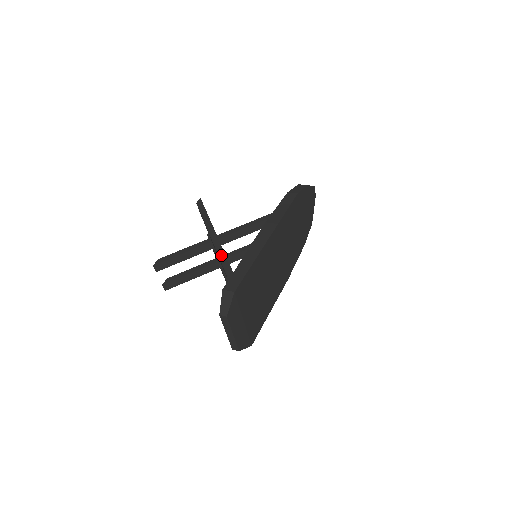
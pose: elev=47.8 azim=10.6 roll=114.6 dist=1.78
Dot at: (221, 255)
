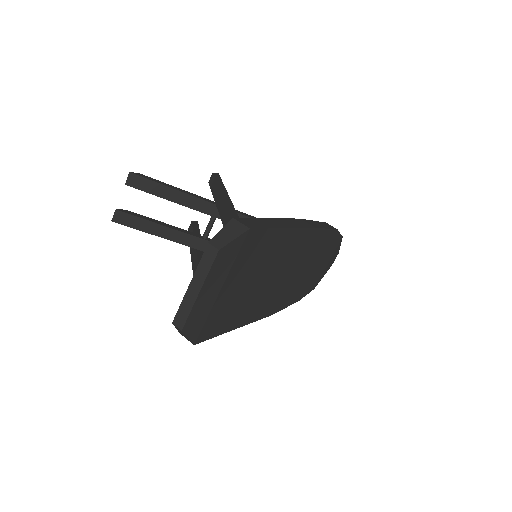
Dot at: (231, 209)
